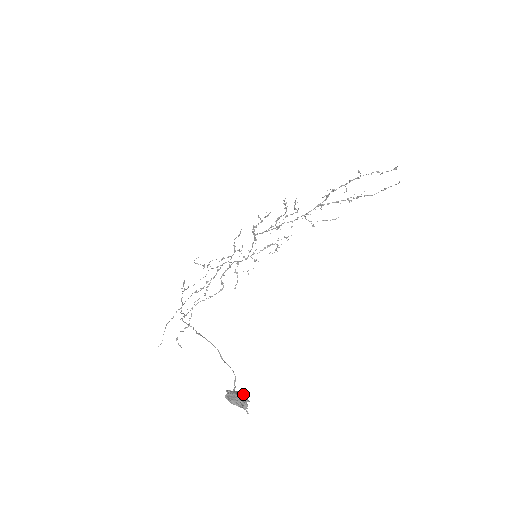
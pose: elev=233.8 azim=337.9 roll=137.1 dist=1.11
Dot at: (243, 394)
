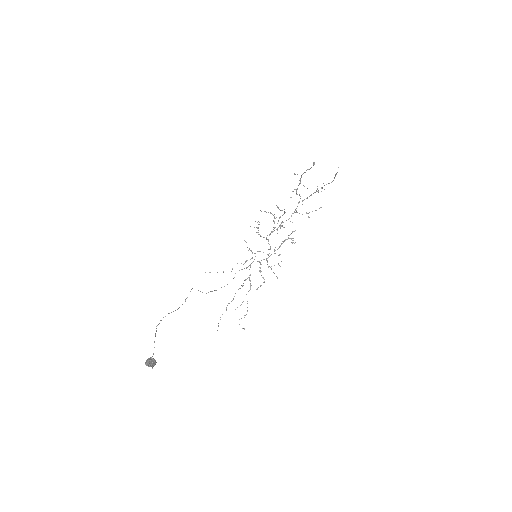
Dot at: occluded
